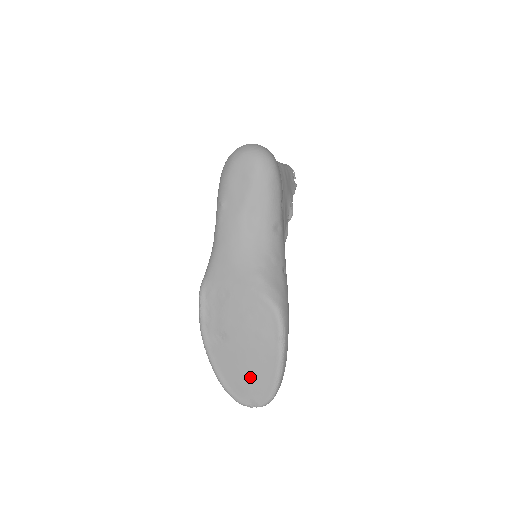
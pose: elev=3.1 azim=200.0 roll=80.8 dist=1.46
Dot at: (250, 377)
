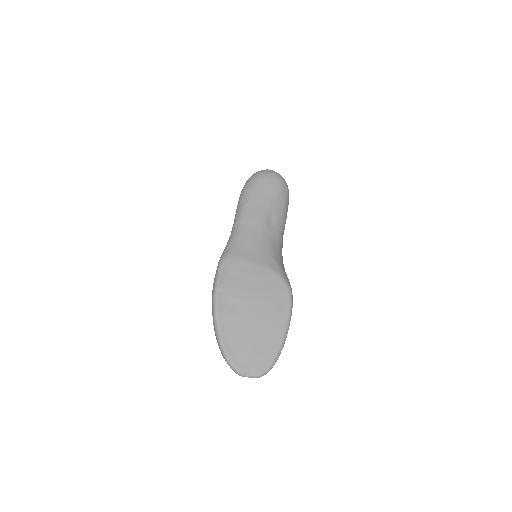
Dot at: (256, 345)
